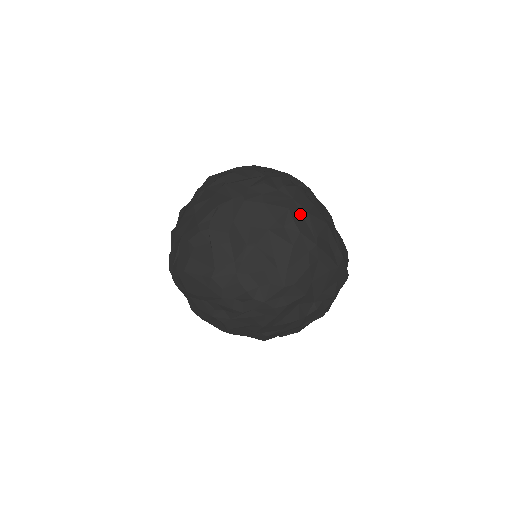
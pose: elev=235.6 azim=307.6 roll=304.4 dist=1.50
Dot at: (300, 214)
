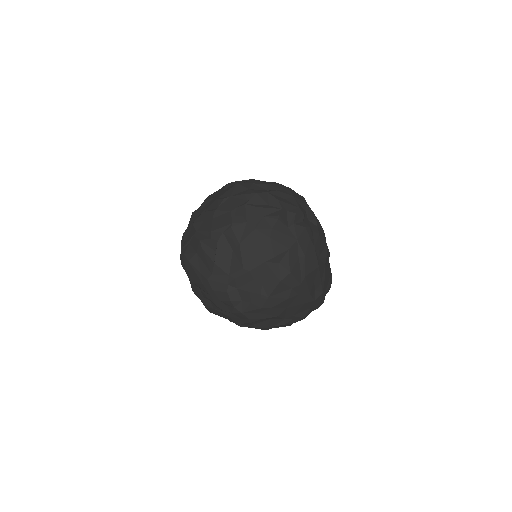
Dot at: (297, 256)
